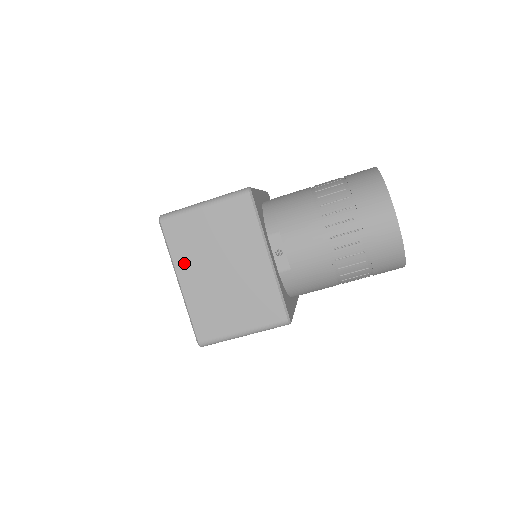
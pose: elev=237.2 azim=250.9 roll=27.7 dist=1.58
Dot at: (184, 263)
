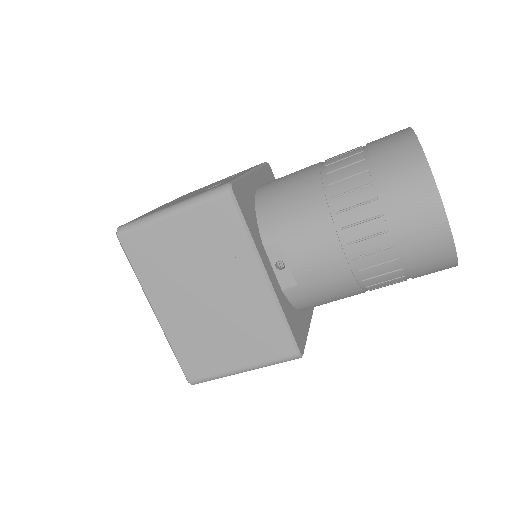
Dot at: (156, 288)
